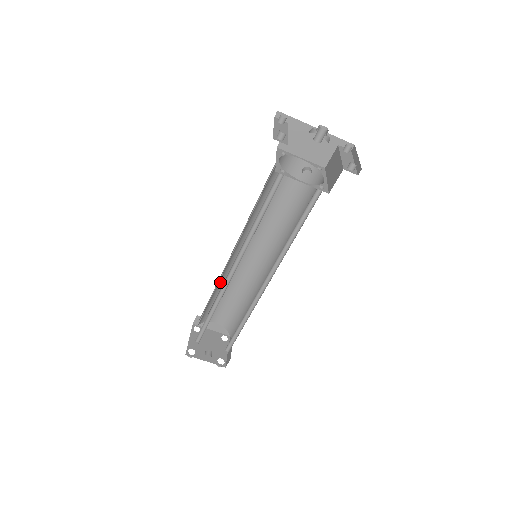
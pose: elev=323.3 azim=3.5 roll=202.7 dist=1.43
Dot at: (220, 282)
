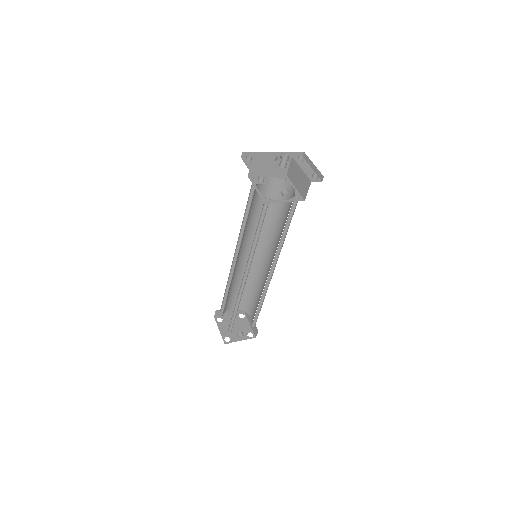
Dot at: occluded
